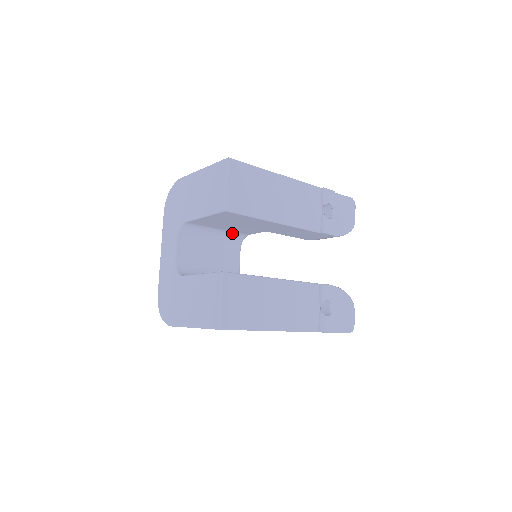
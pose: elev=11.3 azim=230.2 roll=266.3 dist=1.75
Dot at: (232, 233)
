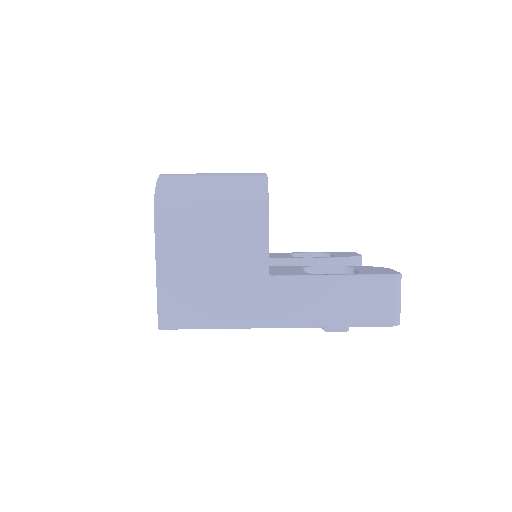
Dot at: occluded
